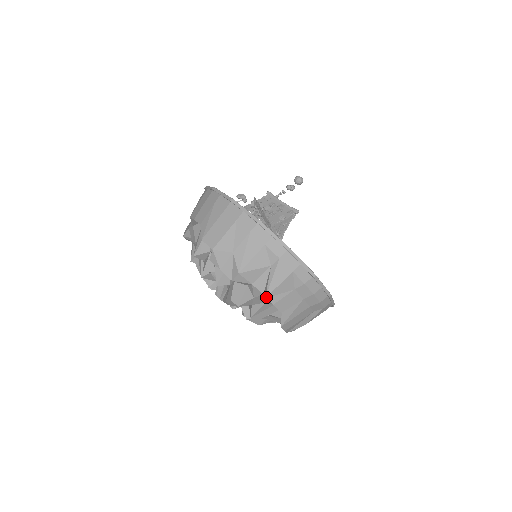
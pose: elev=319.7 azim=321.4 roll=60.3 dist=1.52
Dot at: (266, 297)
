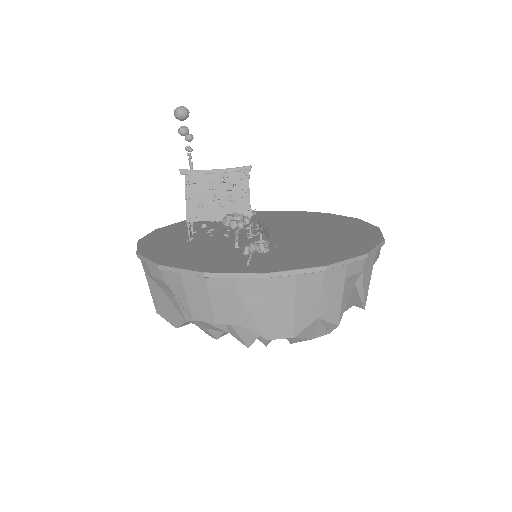
Dot at: occluded
